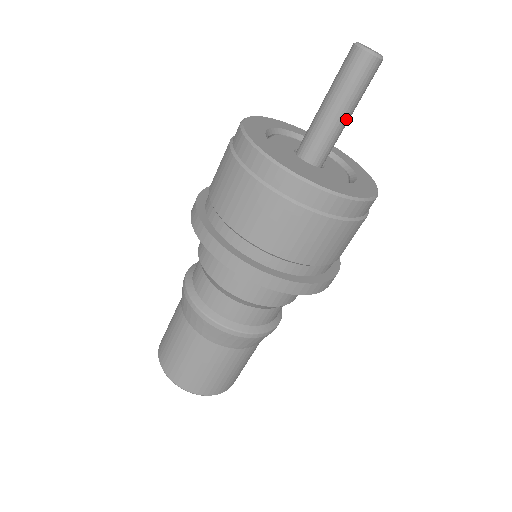
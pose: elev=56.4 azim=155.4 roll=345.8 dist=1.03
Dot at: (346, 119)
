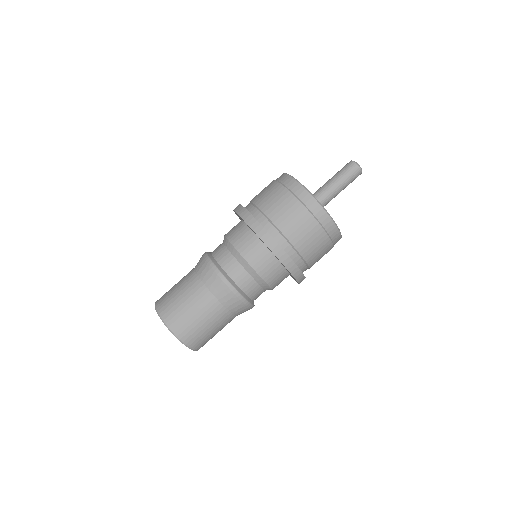
Dot at: occluded
